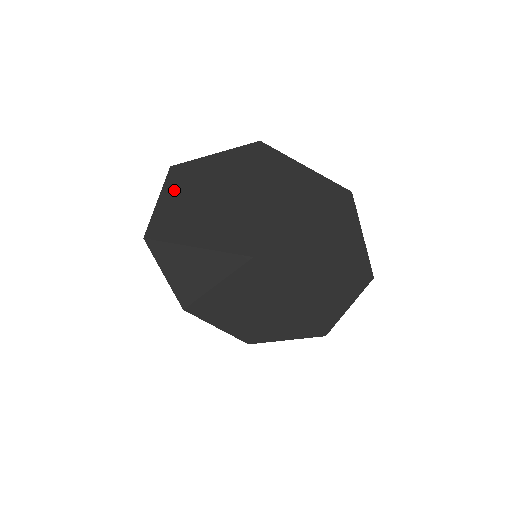
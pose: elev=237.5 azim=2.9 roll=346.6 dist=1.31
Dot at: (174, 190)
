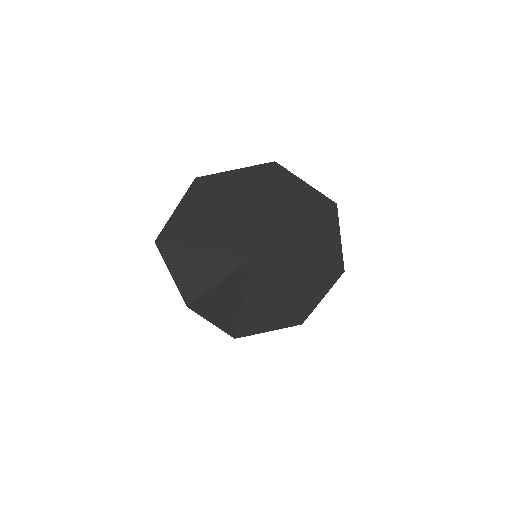
Dot at: (194, 198)
